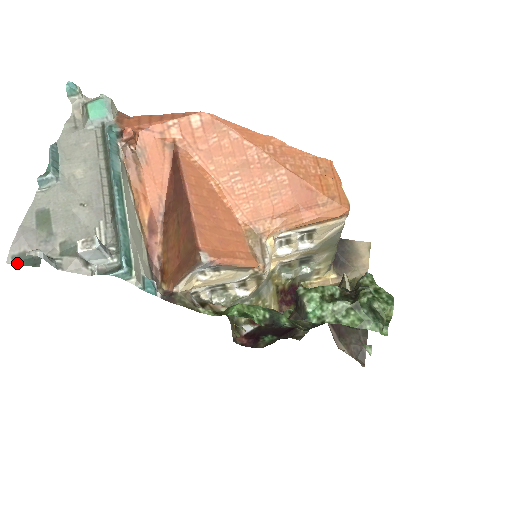
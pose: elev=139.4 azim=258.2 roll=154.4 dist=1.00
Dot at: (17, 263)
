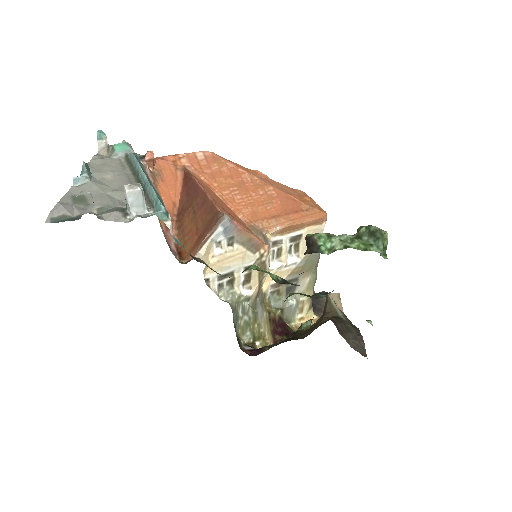
Dot at: (56, 222)
